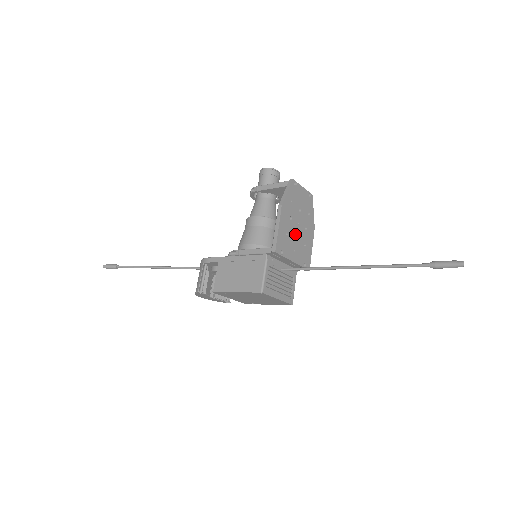
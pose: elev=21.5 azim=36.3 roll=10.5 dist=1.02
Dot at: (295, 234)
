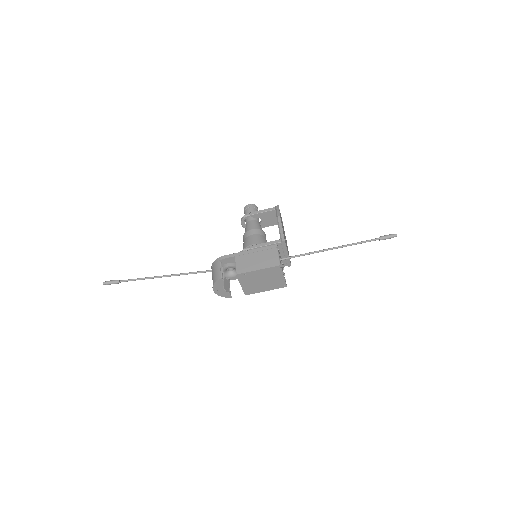
Dot at: occluded
